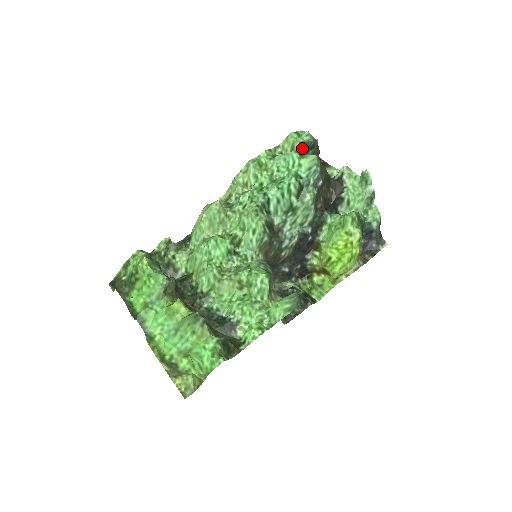
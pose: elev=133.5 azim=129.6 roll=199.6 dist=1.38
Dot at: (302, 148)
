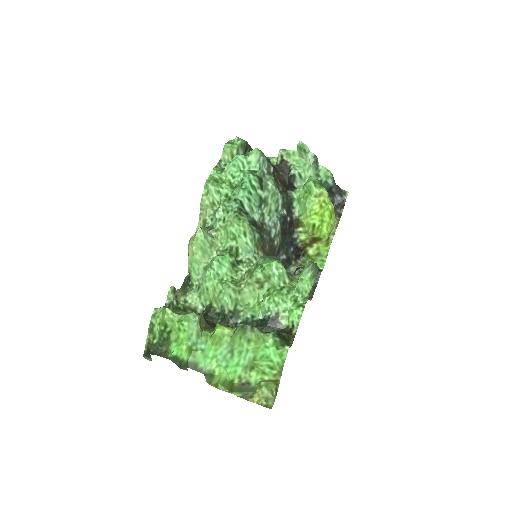
Dot at: (240, 152)
